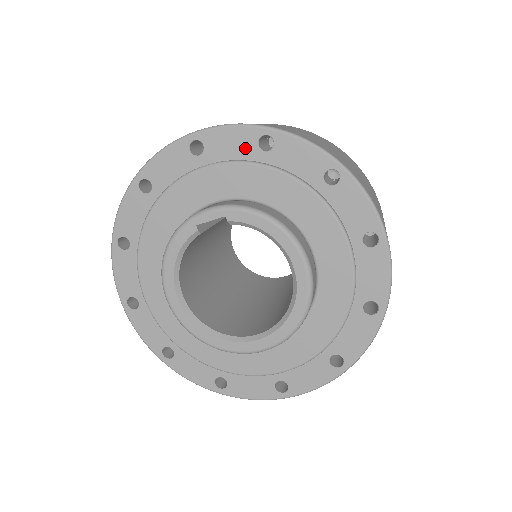
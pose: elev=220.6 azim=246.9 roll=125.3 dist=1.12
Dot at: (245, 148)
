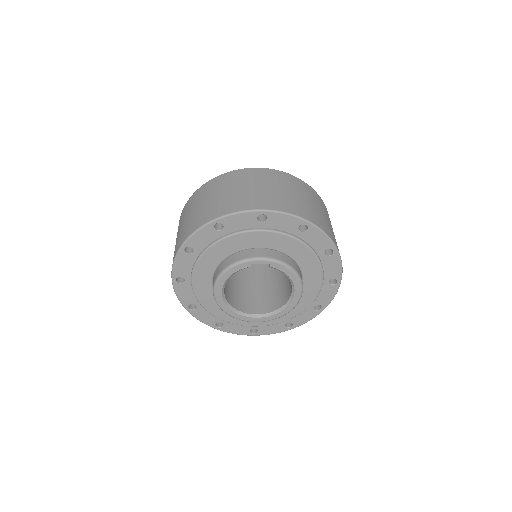
Dot at: (291, 227)
